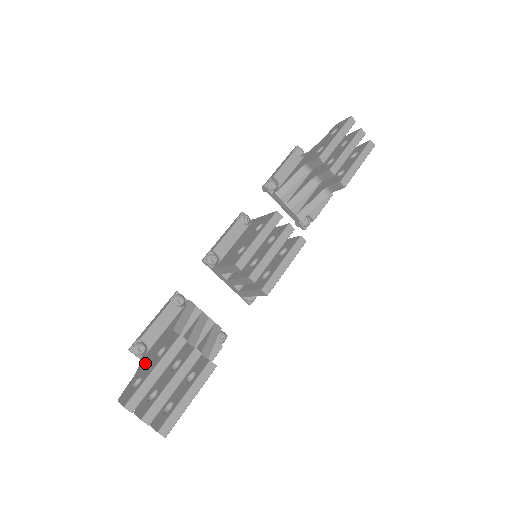
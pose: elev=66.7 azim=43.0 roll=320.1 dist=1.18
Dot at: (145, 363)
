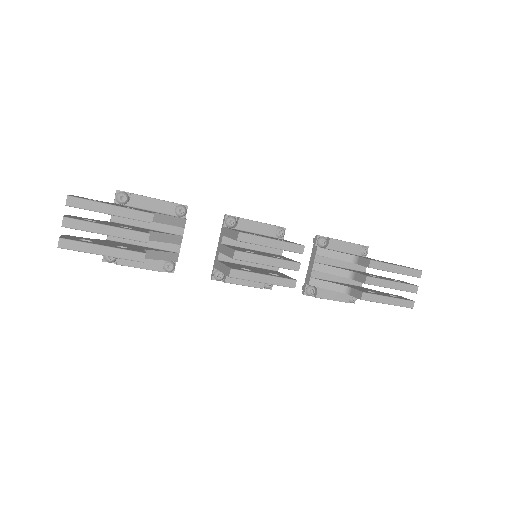
Dot at: occluded
